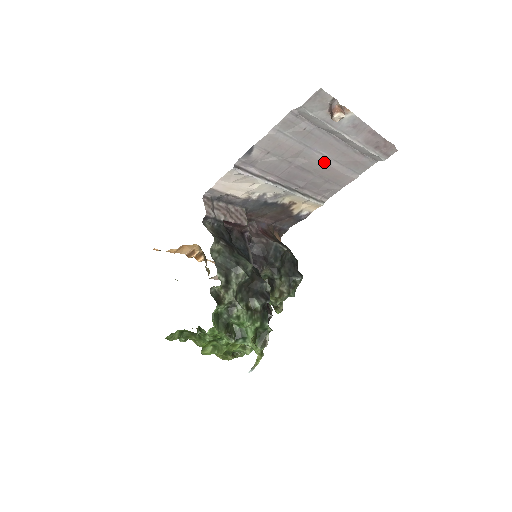
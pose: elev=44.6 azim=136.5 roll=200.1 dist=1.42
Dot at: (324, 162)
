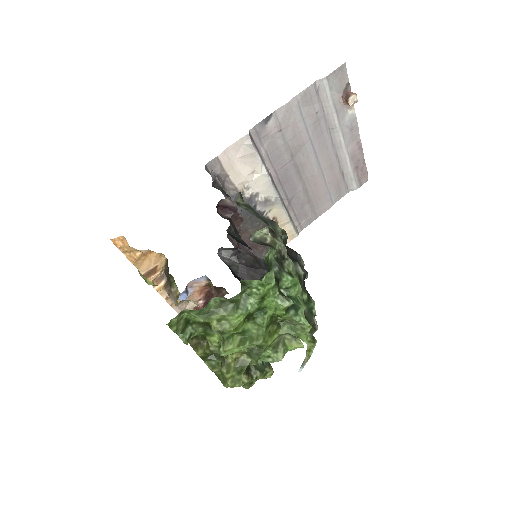
Dot at: (316, 170)
